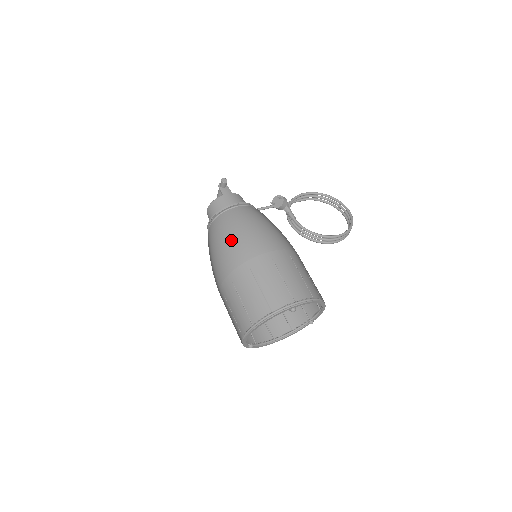
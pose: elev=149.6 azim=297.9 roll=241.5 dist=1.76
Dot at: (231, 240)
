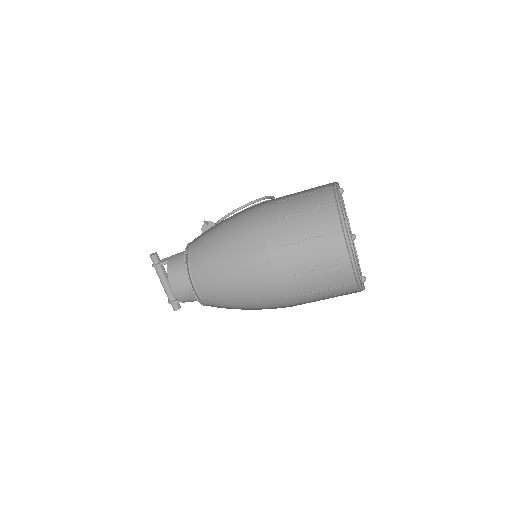
Dot at: (229, 240)
